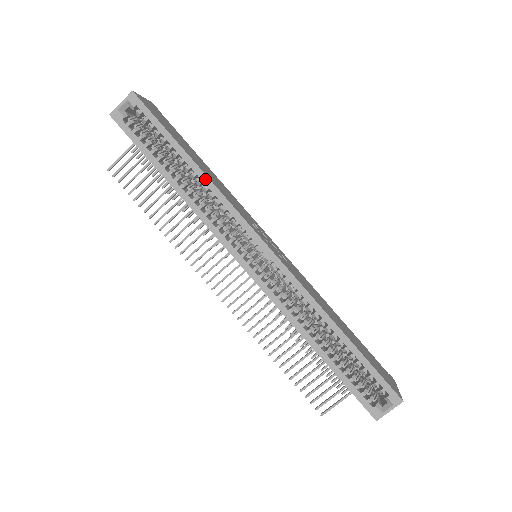
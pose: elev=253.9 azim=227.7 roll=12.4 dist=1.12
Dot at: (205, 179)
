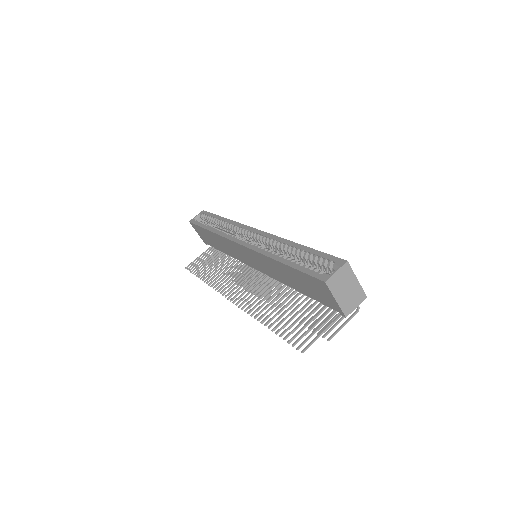
Dot at: (228, 221)
